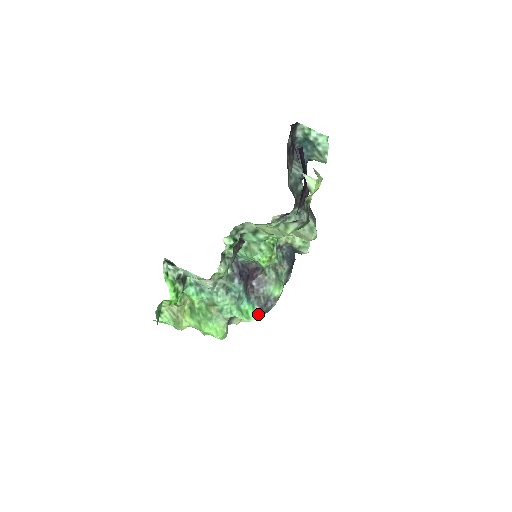
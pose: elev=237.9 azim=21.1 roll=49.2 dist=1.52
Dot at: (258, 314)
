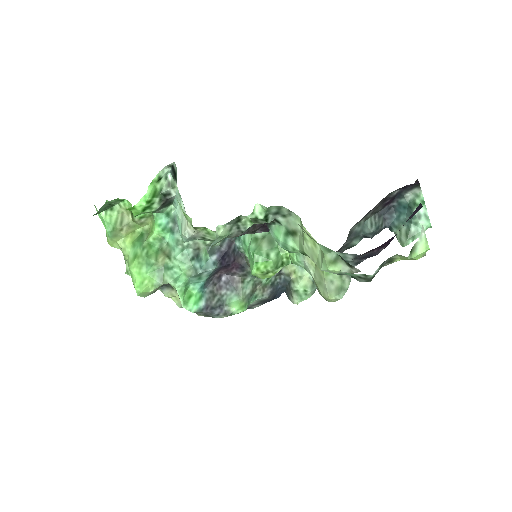
Dot at: (198, 309)
